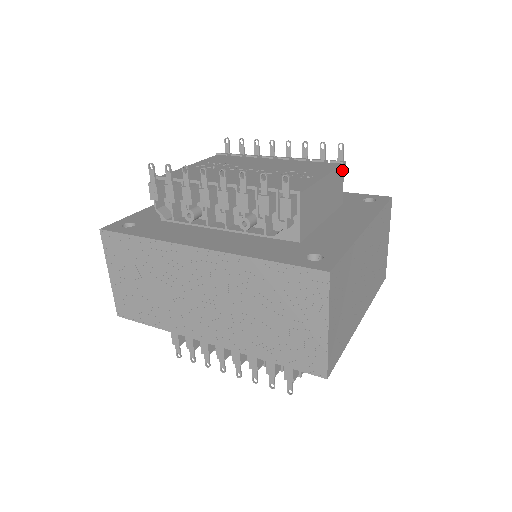
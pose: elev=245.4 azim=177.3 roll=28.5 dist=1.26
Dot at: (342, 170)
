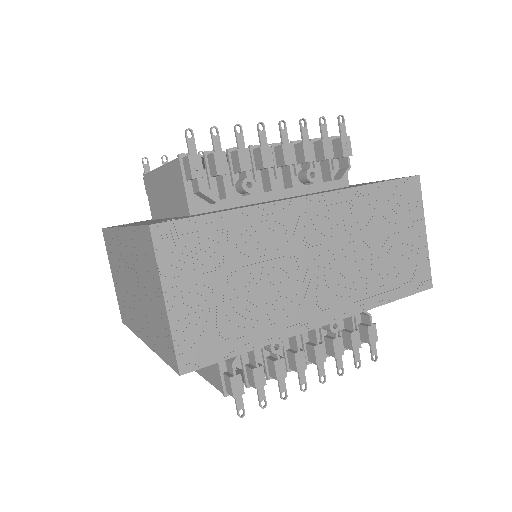
Dot at: occluded
